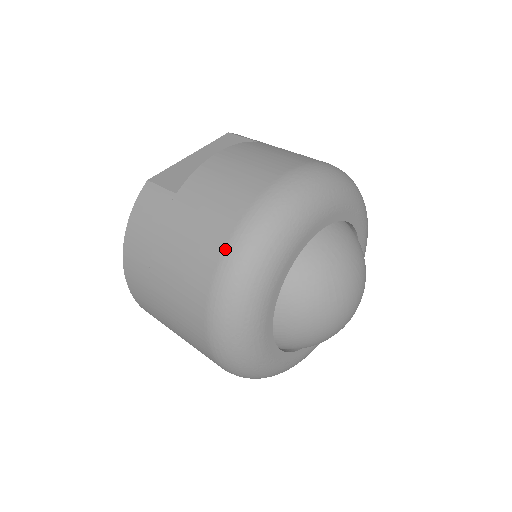
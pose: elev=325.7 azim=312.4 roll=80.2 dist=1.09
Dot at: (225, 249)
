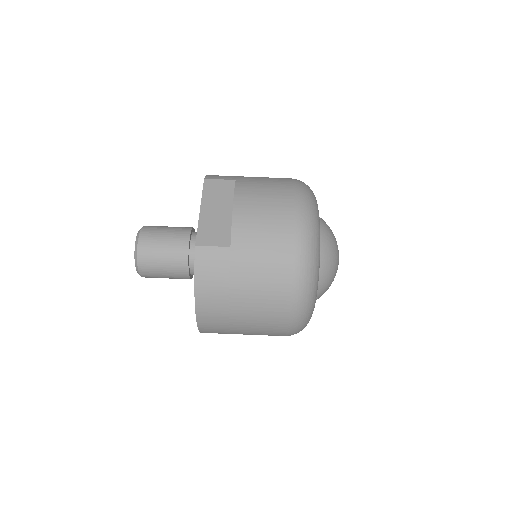
Dot at: (294, 269)
